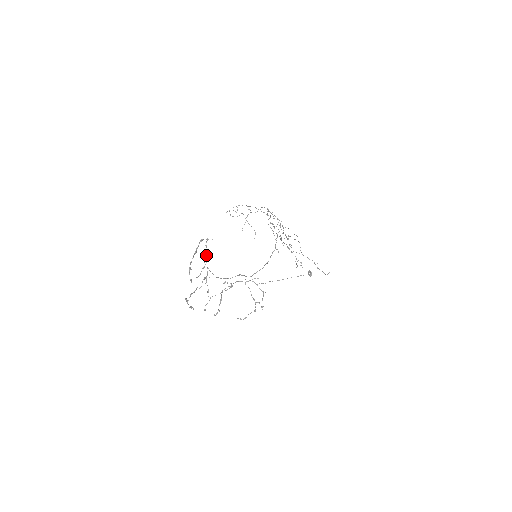
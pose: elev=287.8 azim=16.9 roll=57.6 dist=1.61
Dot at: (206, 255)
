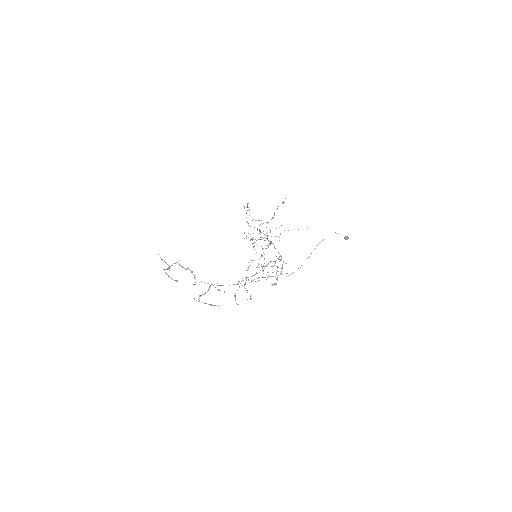
Dot at: occluded
